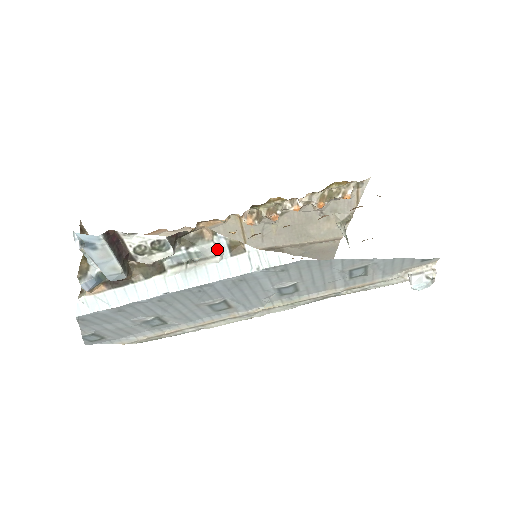
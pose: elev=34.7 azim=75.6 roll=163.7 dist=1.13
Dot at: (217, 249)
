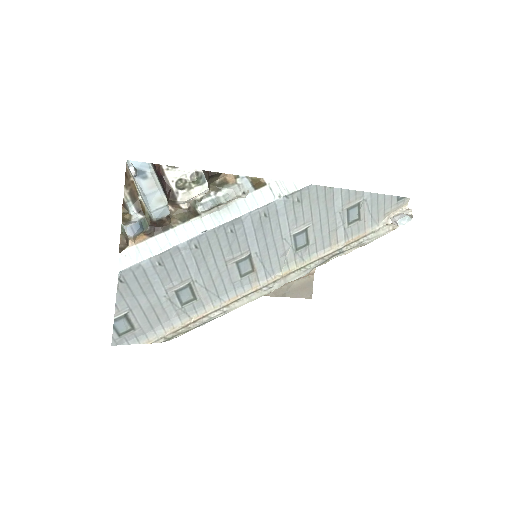
Dot at: (241, 189)
